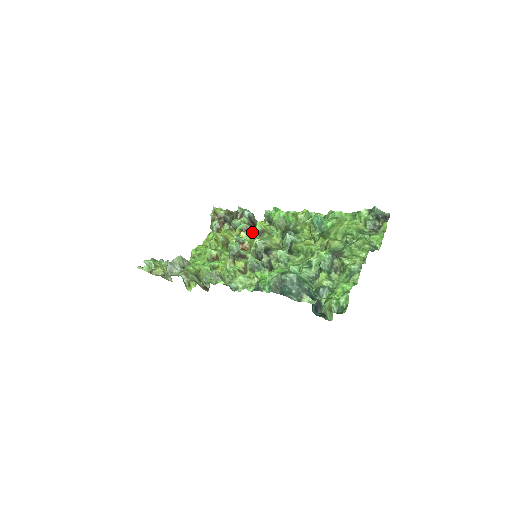
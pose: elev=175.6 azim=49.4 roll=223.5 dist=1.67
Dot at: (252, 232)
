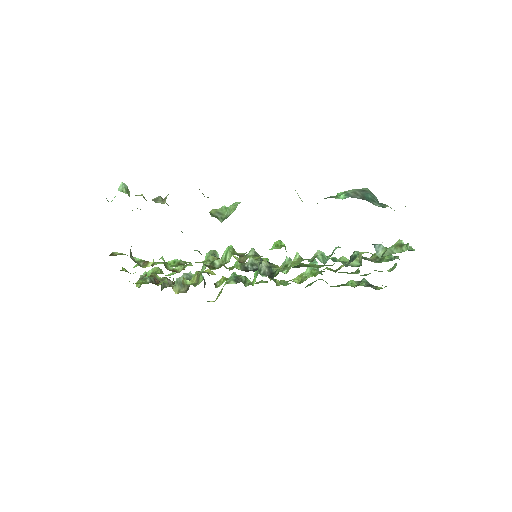
Dot at: occluded
